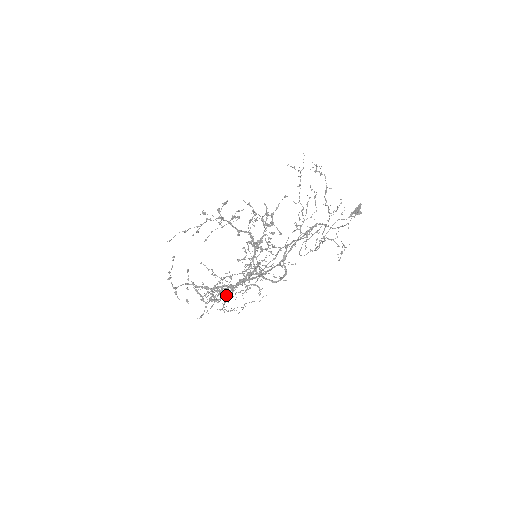
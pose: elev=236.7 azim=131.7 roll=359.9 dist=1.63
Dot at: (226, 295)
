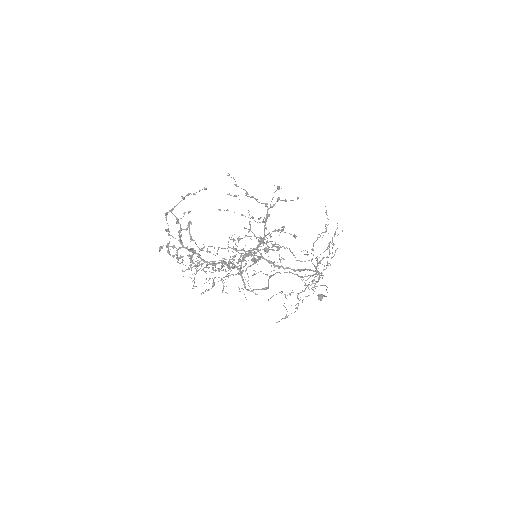
Dot at: occluded
